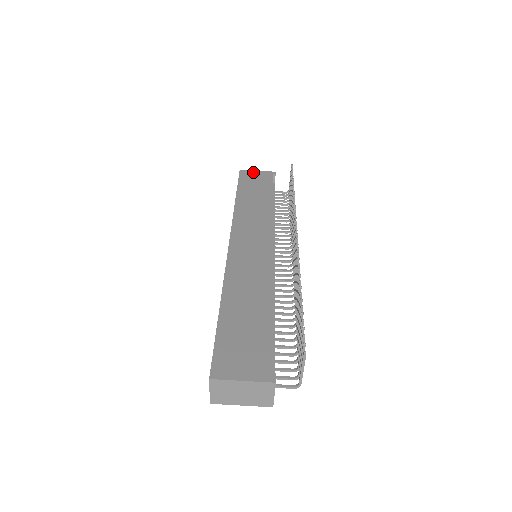
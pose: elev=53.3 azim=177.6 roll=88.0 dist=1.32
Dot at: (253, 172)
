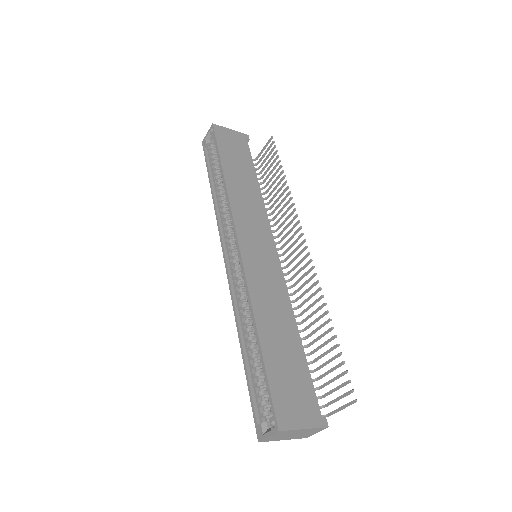
Dot at: (227, 131)
